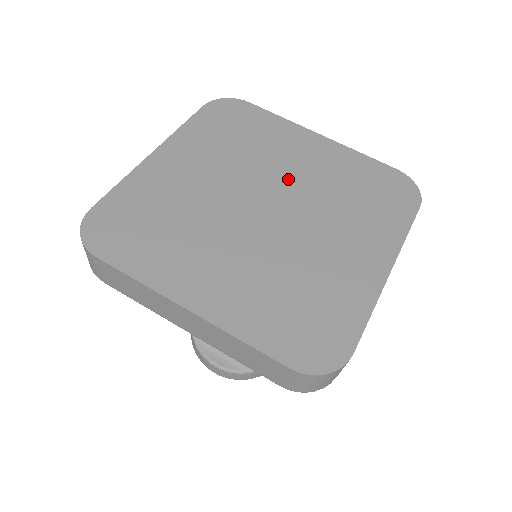
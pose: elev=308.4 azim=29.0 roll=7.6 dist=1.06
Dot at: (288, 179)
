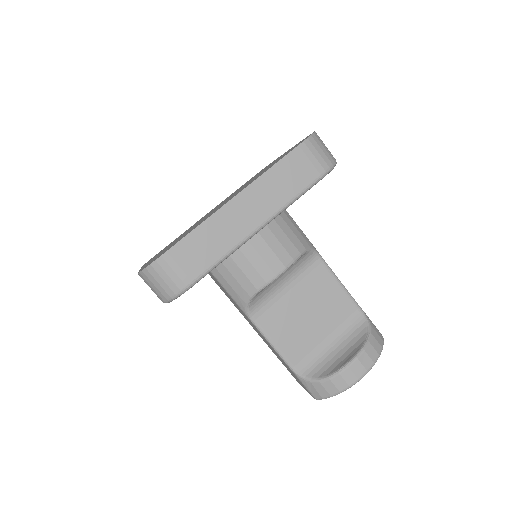
Dot at: occluded
